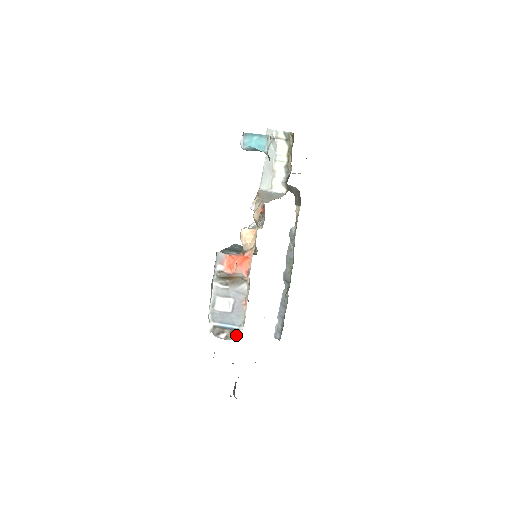
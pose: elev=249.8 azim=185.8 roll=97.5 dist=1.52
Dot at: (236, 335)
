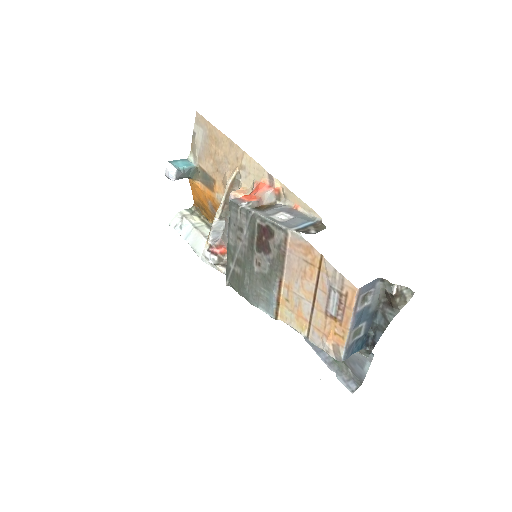
Dot at: (321, 225)
